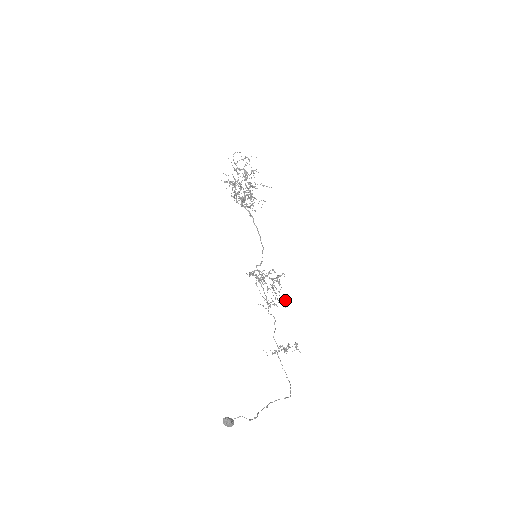
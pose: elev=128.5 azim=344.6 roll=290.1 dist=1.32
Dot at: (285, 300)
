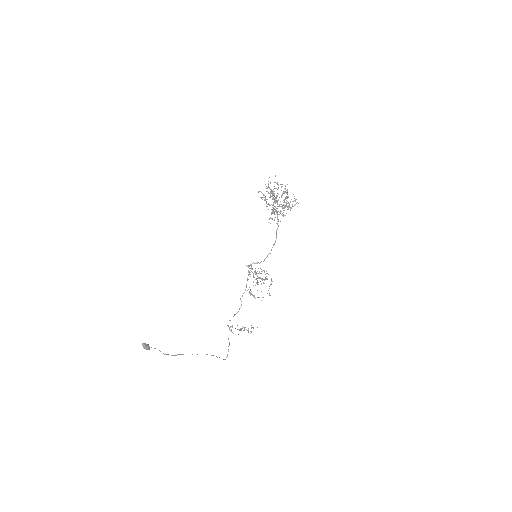
Dot at: (263, 297)
